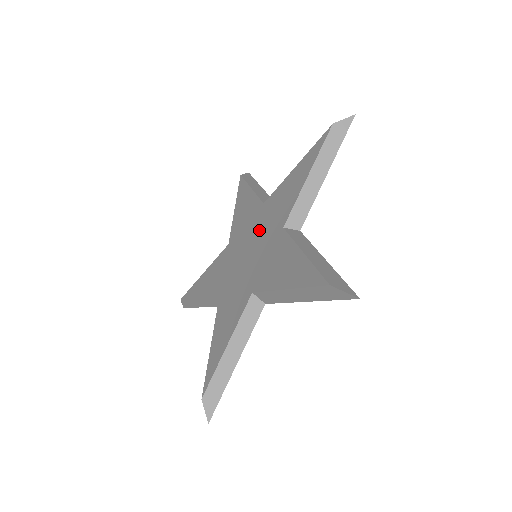
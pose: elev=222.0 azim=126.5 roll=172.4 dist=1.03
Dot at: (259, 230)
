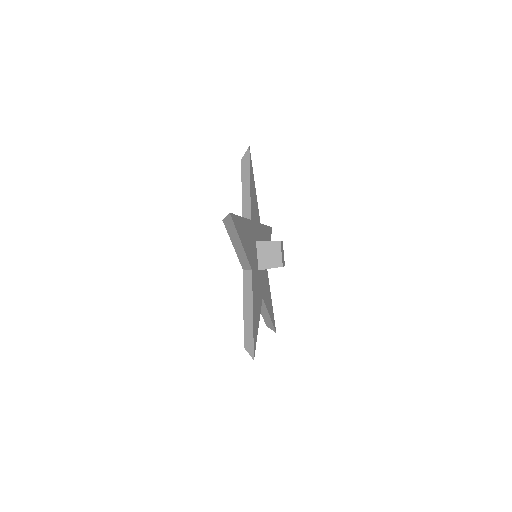
Dot at: occluded
